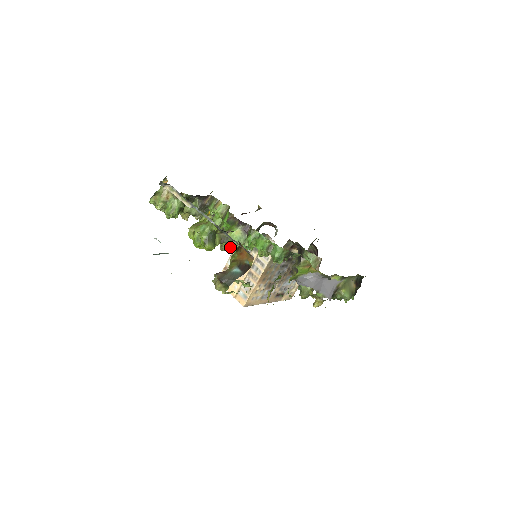
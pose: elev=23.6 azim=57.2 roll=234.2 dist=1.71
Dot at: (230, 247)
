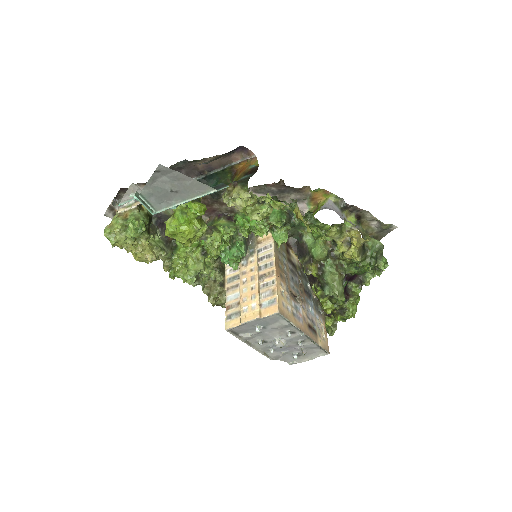
Dot at: (222, 242)
